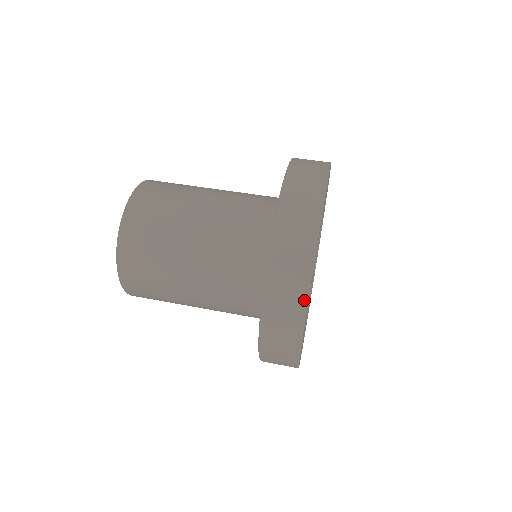
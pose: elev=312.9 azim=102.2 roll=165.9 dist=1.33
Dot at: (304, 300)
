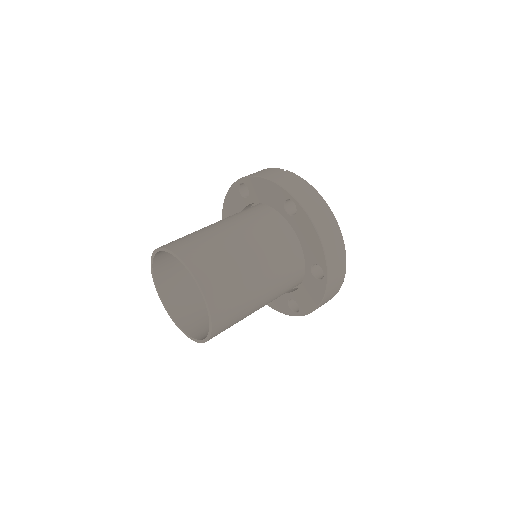
Dot at: occluded
